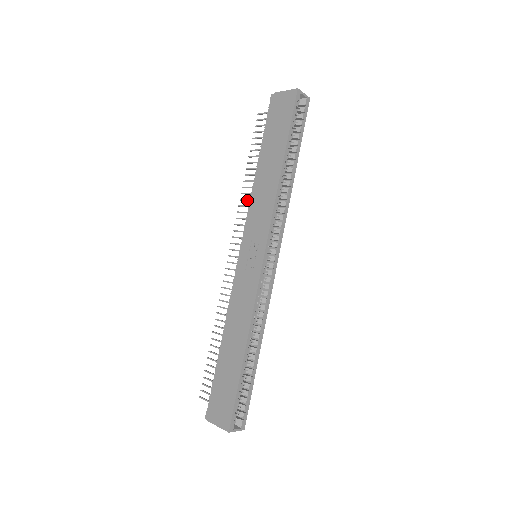
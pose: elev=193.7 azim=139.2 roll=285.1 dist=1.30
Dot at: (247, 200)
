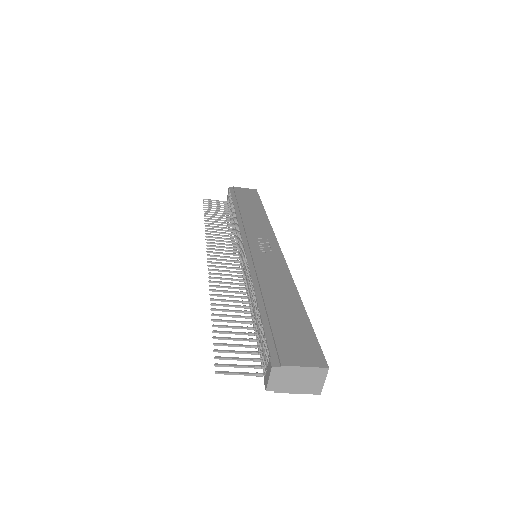
Dot at: (217, 232)
